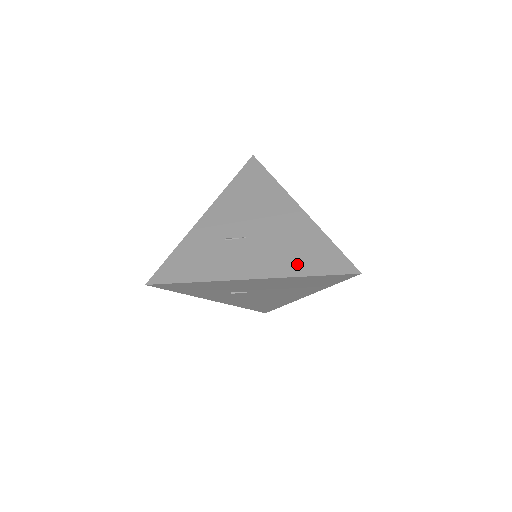
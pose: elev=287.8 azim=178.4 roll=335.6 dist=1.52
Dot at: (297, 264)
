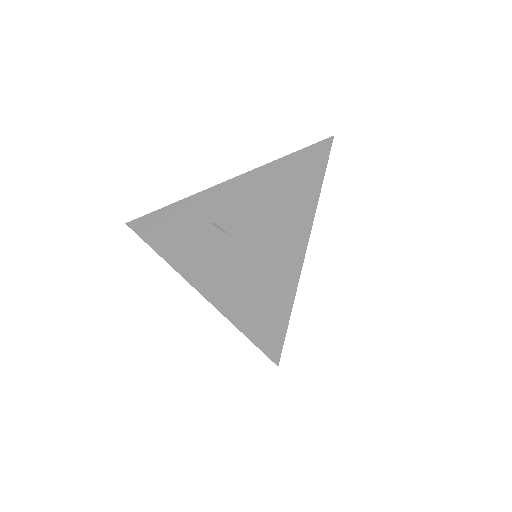
Dot at: (237, 301)
